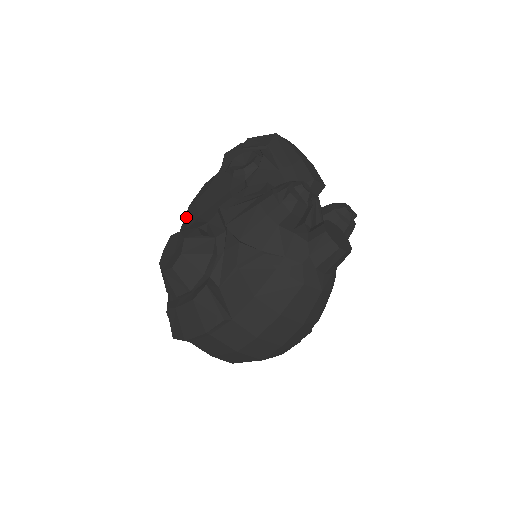
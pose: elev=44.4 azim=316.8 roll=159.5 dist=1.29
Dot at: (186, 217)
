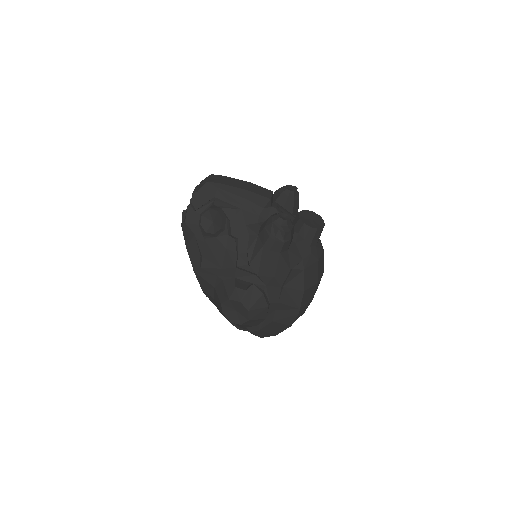
Dot at: (201, 279)
